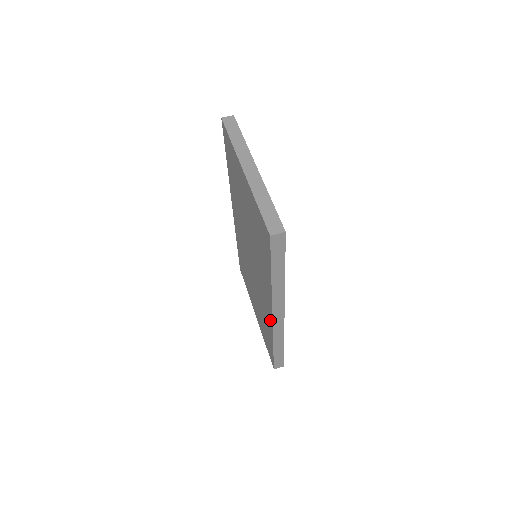
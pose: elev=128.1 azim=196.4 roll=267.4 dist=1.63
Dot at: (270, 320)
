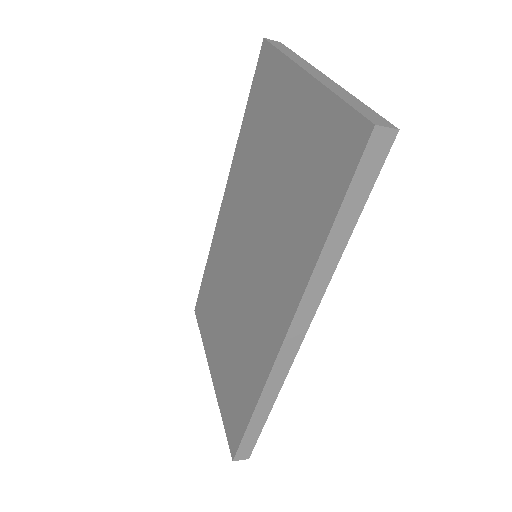
Dot at: (271, 349)
